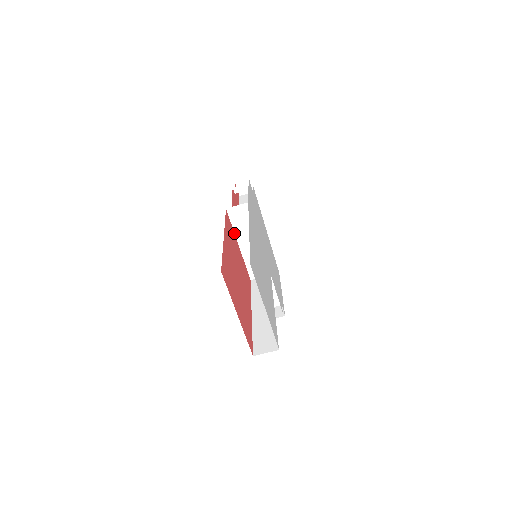
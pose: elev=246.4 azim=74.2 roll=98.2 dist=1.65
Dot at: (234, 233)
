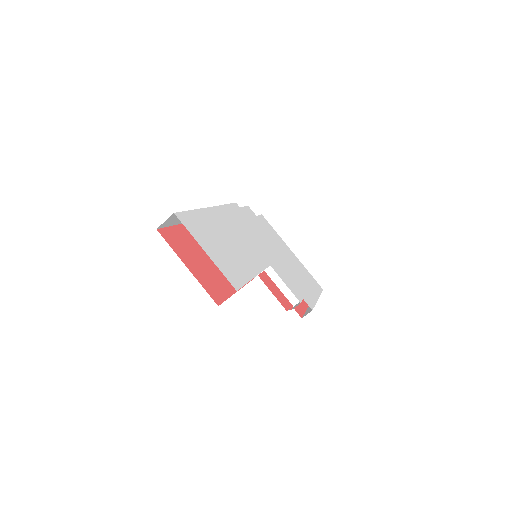
Dot at: occluded
